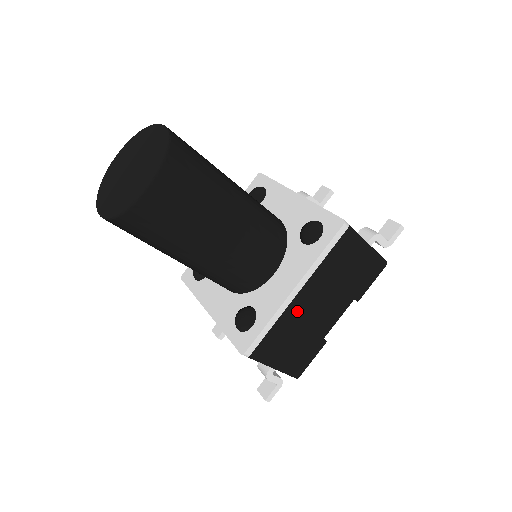
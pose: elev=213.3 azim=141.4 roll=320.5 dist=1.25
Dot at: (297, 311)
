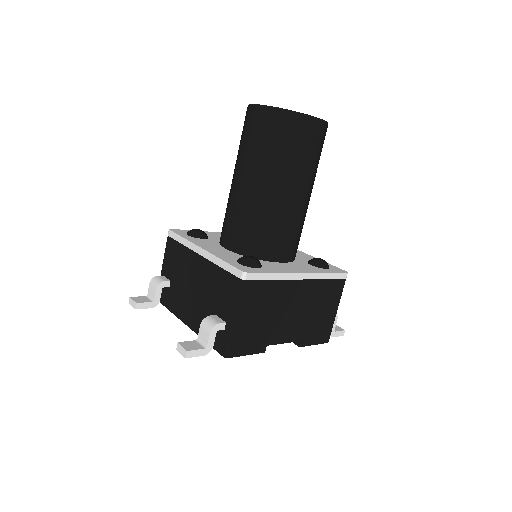
Dot at: (287, 293)
